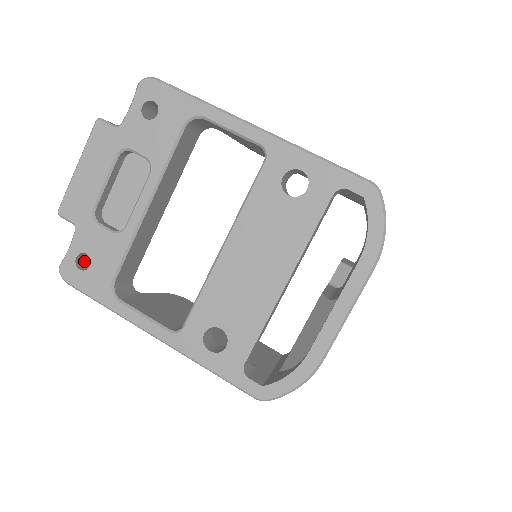
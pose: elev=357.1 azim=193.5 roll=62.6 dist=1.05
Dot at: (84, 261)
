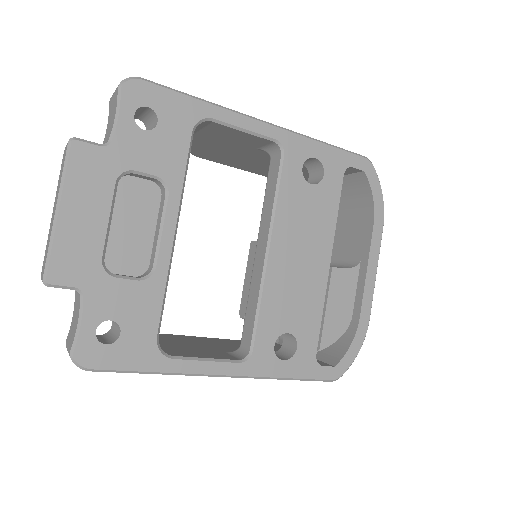
Dot at: occluded
